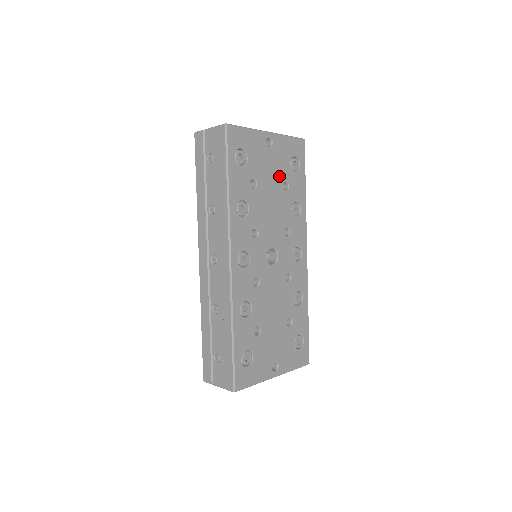
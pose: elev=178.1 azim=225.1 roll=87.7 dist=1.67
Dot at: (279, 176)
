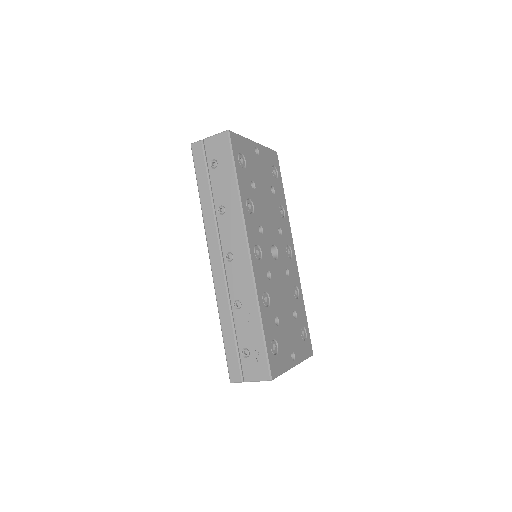
Dot at: (267, 181)
